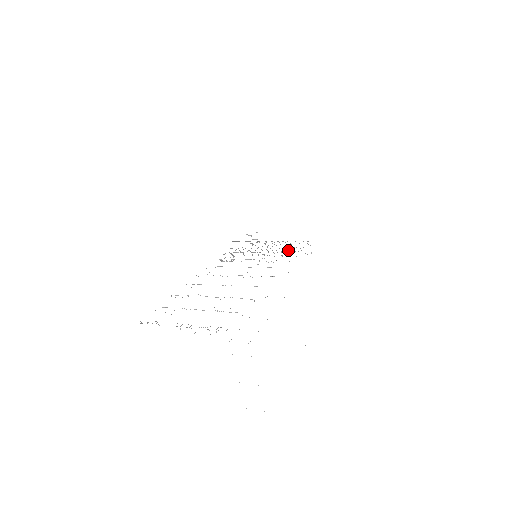
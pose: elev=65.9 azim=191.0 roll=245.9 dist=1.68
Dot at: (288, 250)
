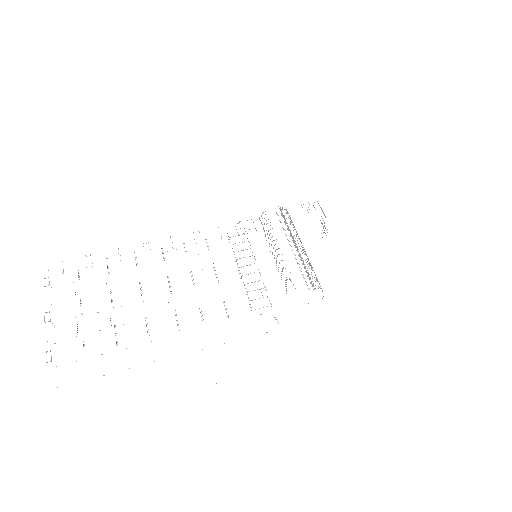
Dot at: occluded
